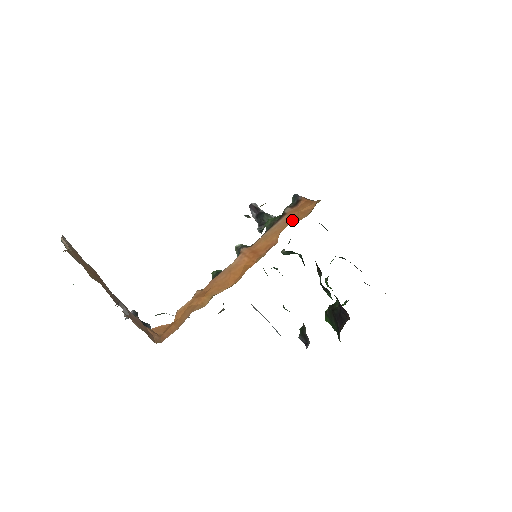
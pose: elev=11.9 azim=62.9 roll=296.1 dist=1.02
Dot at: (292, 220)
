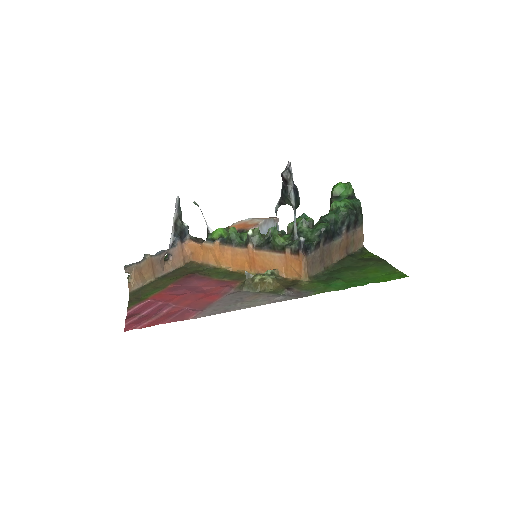
Dot at: (283, 267)
